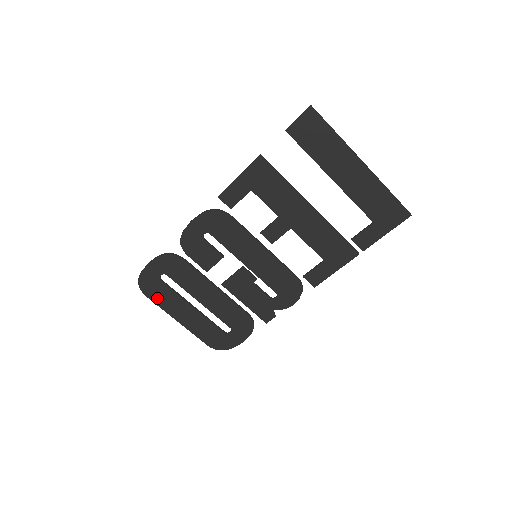
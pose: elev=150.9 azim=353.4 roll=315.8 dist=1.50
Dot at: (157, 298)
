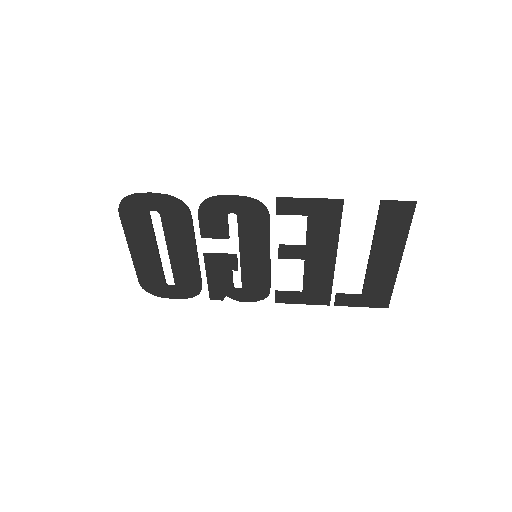
Dot at: (129, 223)
